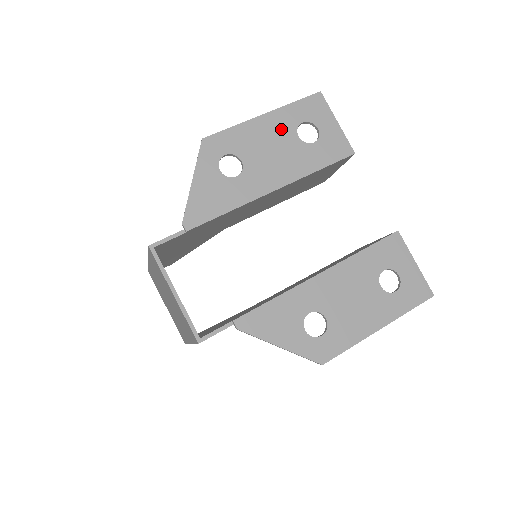
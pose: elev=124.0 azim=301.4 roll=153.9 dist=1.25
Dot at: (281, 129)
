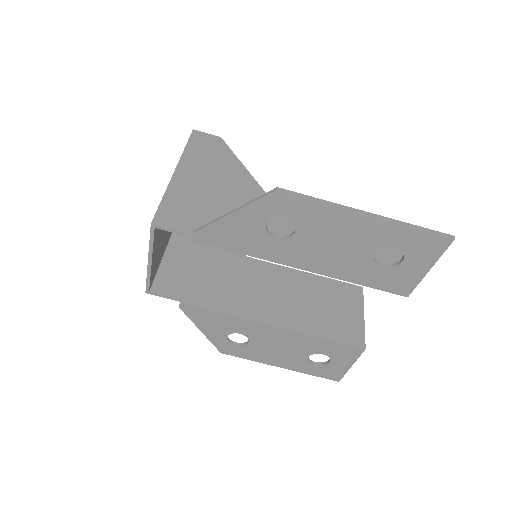
Dot at: (367, 237)
